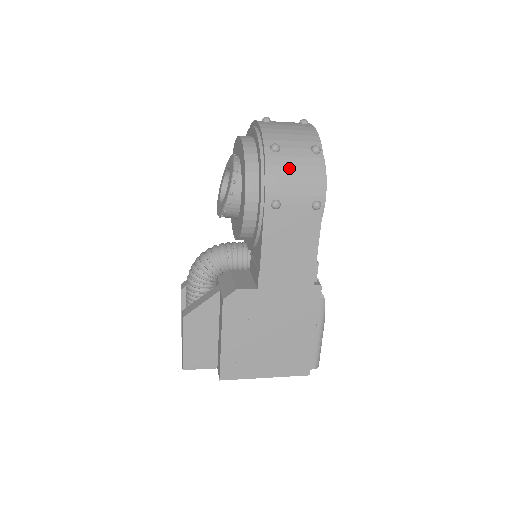
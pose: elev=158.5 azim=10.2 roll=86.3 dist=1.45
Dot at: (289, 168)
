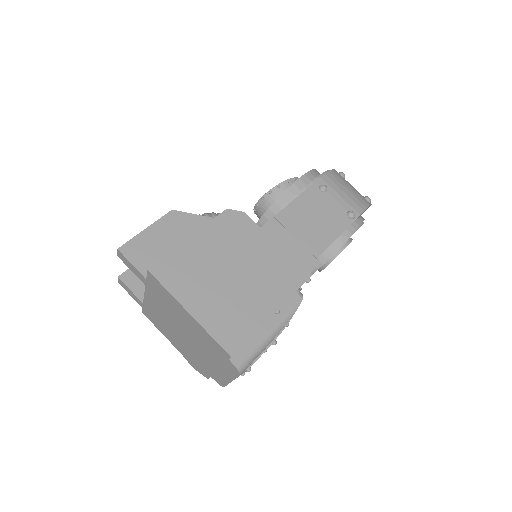
Dot at: (346, 185)
